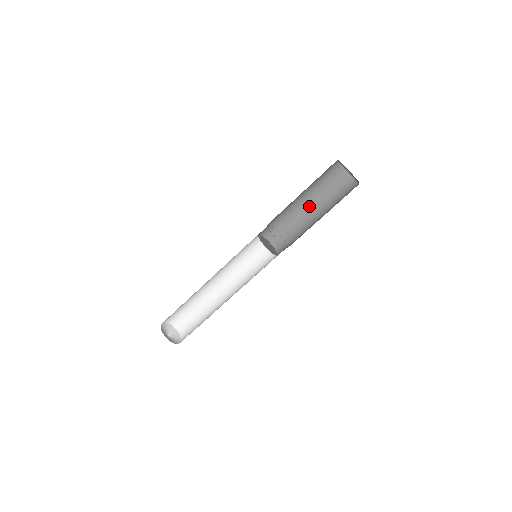
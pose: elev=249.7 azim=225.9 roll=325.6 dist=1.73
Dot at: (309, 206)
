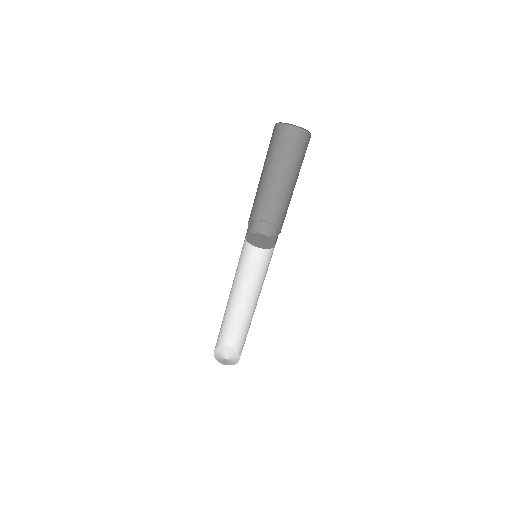
Dot at: (288, 185)
